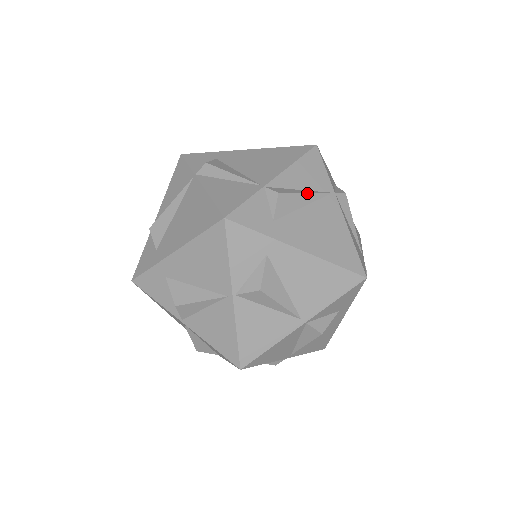
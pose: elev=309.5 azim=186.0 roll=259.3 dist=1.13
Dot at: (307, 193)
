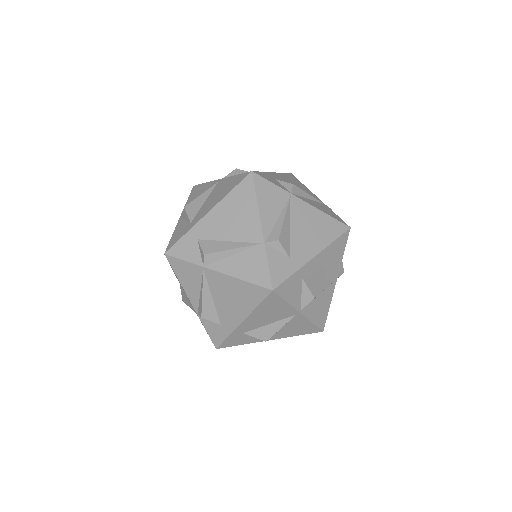
Dot at: (285, 217)
